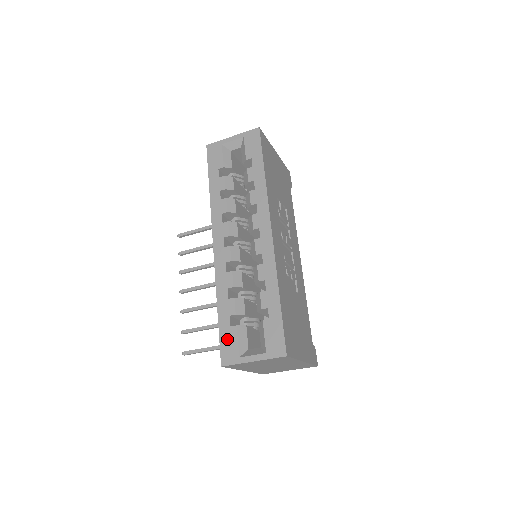
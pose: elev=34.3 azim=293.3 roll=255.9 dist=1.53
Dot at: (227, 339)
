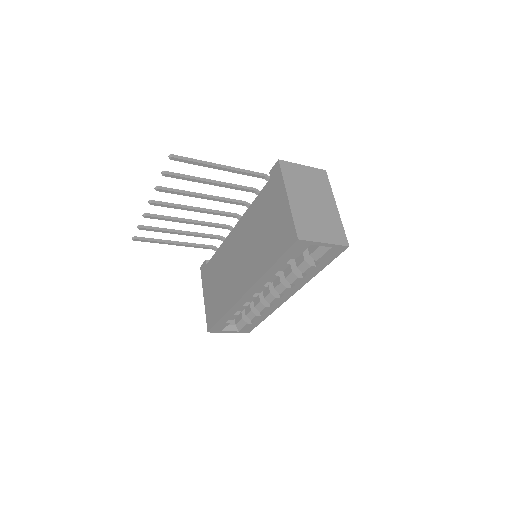
Dot at: (220, 326)
